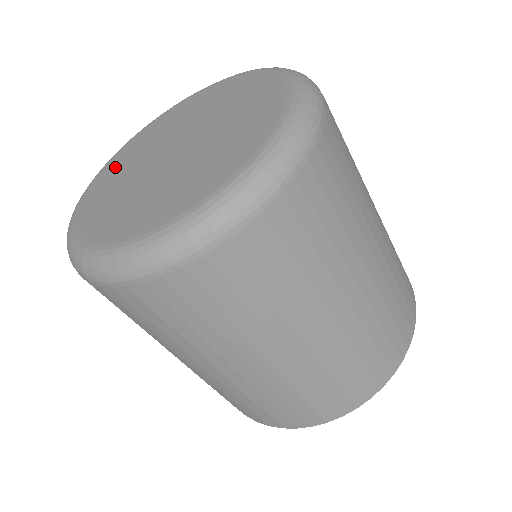
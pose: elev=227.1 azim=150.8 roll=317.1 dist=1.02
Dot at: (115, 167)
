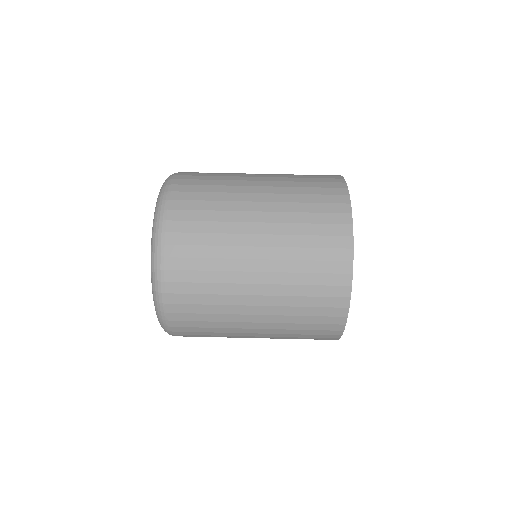
Dot at: occluded
